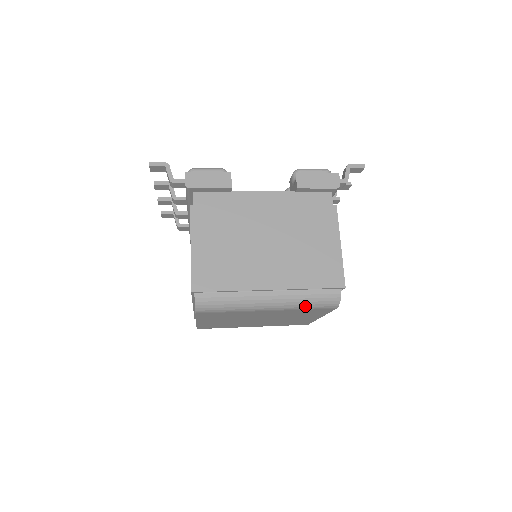
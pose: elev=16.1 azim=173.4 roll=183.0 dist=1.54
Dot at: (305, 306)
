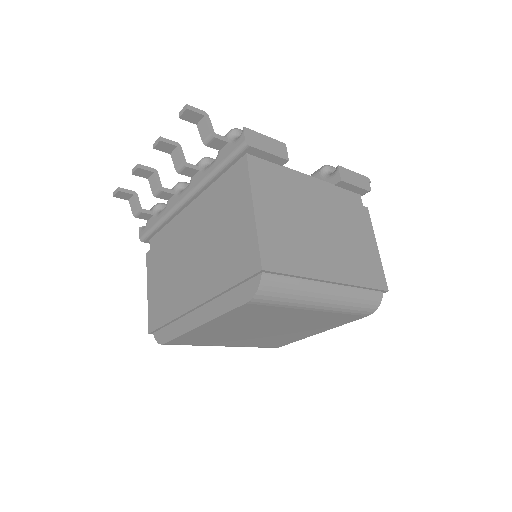
Dot at: (350, 308)
